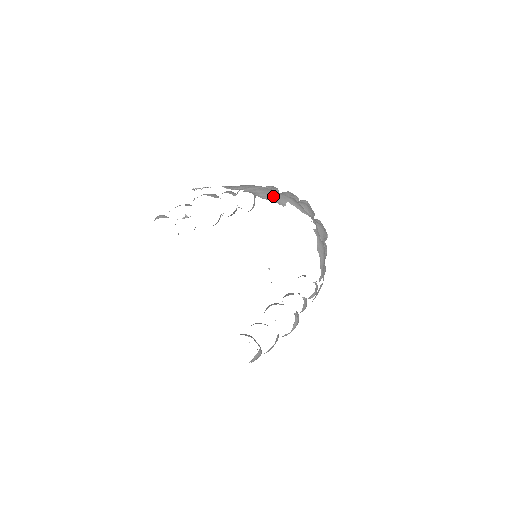
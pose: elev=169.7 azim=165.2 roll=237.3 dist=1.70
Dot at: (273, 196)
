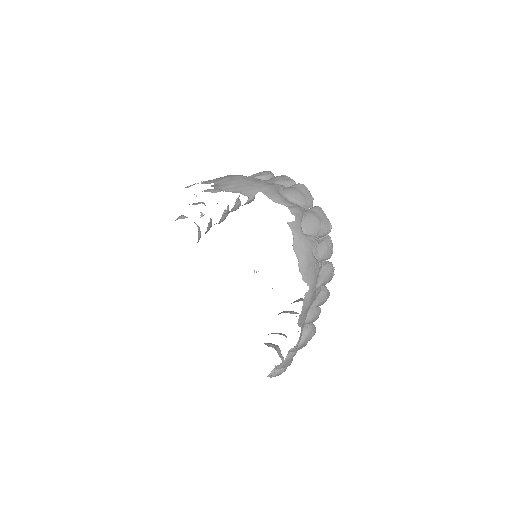
Dot at: (243, 186)
